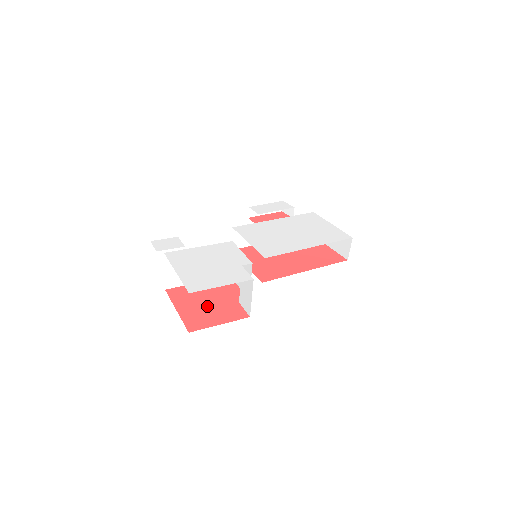
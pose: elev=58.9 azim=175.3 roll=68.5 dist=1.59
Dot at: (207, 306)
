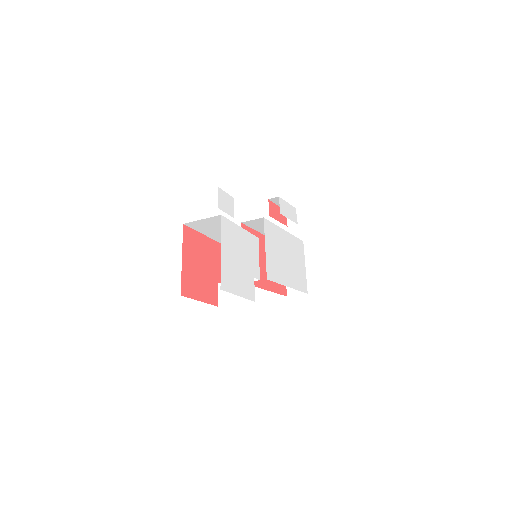
Dot at: (201, 271)
